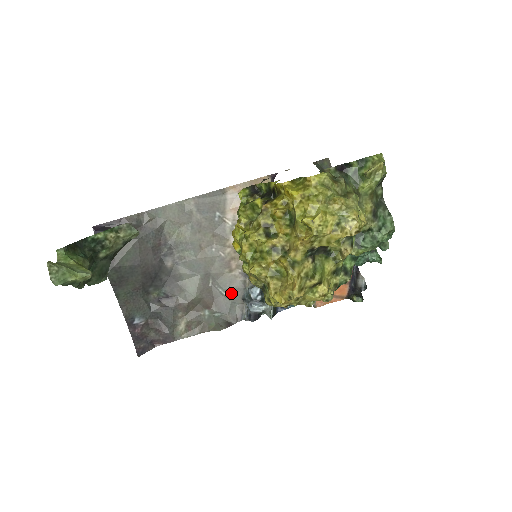
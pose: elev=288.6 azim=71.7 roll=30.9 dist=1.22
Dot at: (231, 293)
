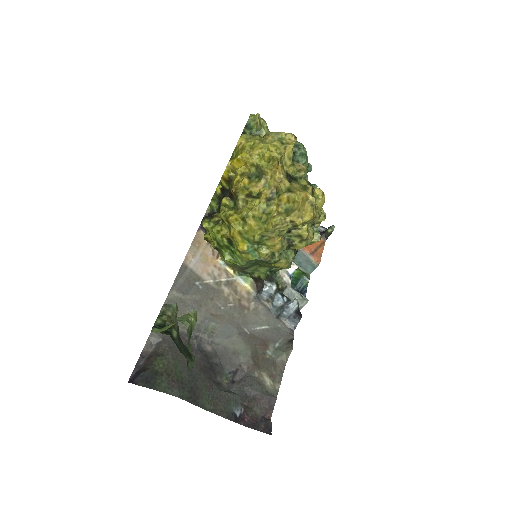
Dot at: (266, 322)
